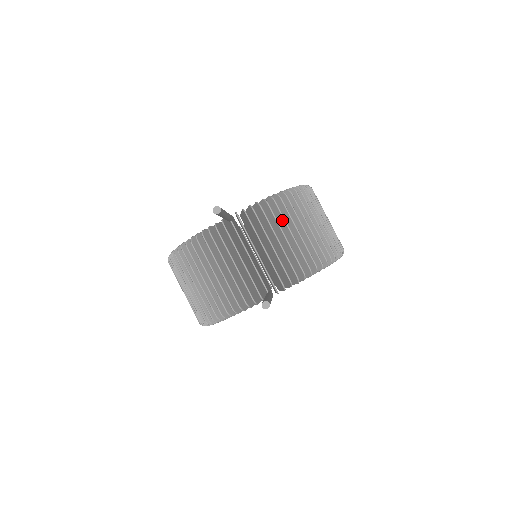
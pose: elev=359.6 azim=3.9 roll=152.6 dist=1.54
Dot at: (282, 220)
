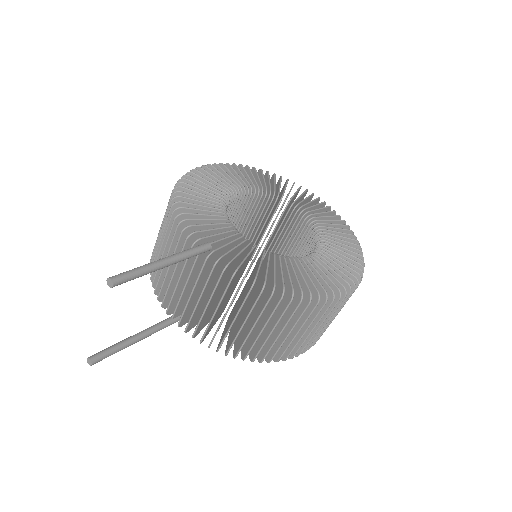
Dot at: (241, 304)
